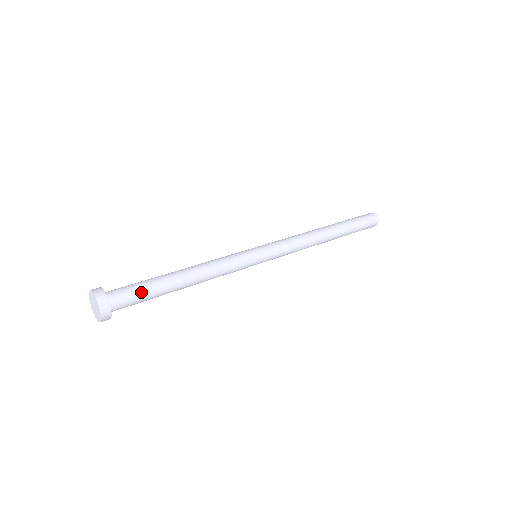
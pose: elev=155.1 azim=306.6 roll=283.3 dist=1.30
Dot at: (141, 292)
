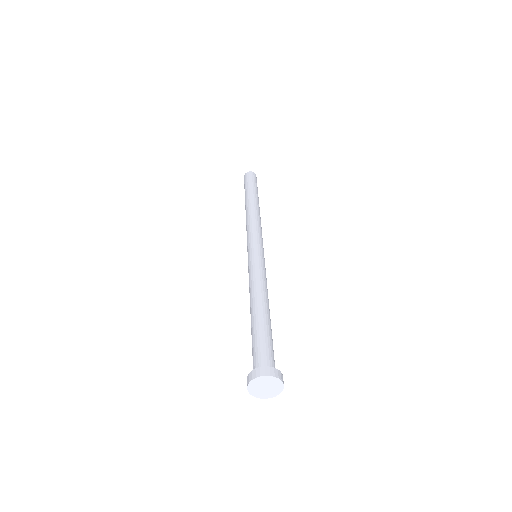
Dot at: occluded
